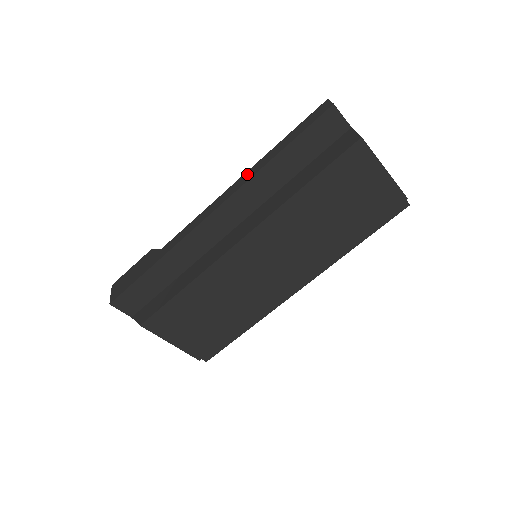
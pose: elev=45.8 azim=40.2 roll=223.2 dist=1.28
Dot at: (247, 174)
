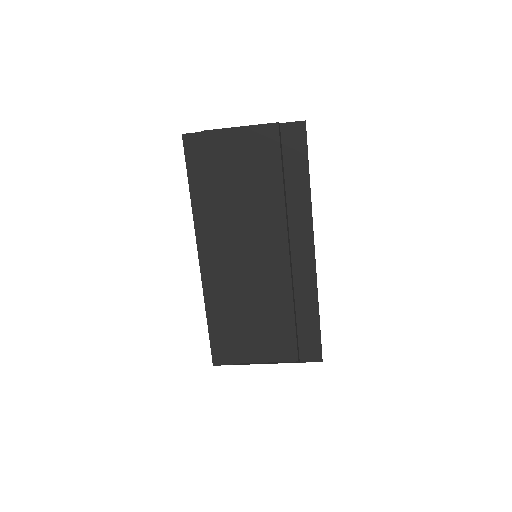
Dot at: occluded
